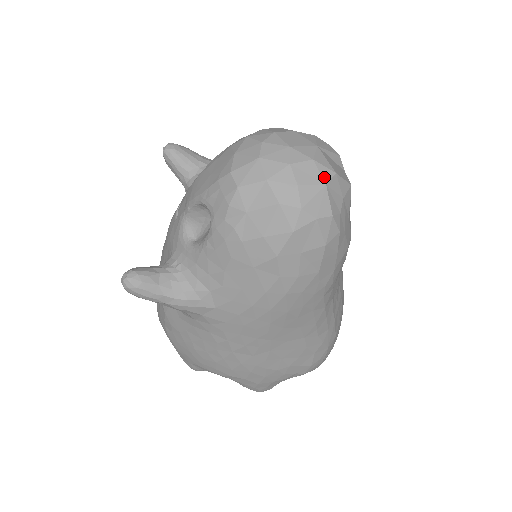
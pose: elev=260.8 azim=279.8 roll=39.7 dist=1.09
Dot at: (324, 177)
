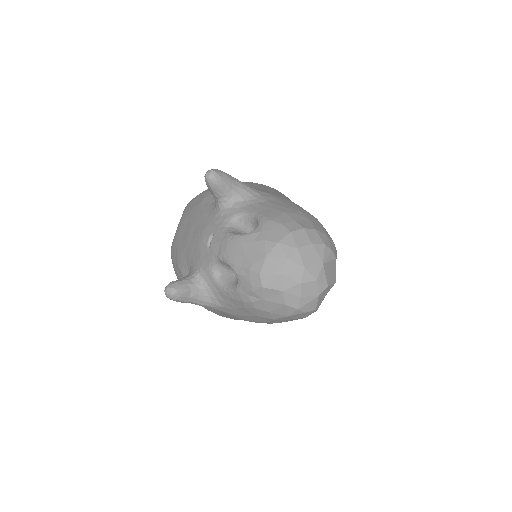
Dot at: (319, 291)
